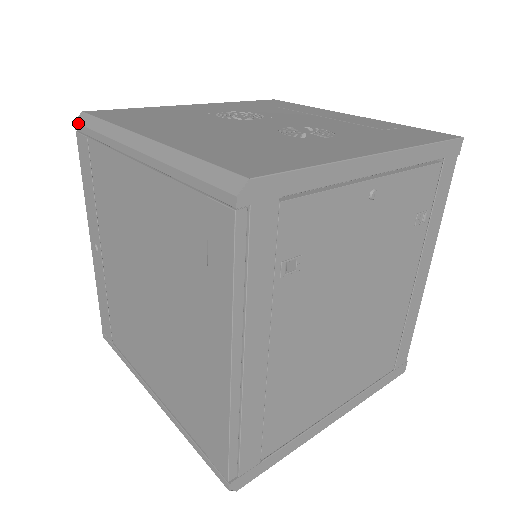
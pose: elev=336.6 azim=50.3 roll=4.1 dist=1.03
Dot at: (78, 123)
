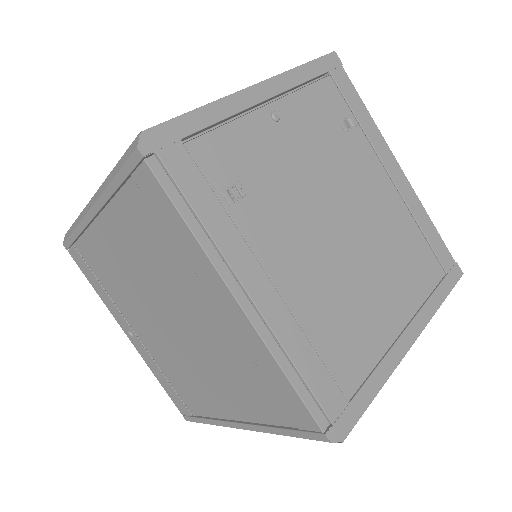
Dot at: (64, 242)
